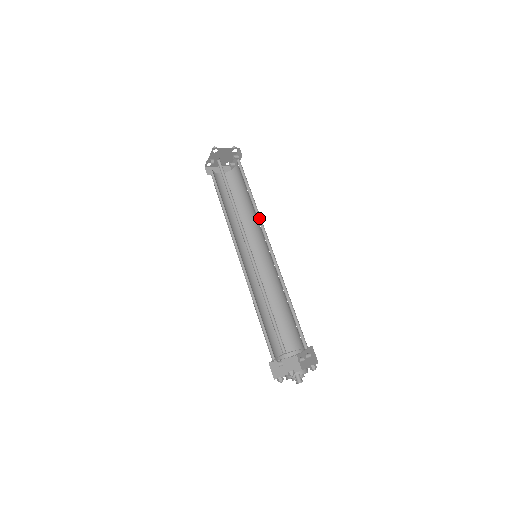
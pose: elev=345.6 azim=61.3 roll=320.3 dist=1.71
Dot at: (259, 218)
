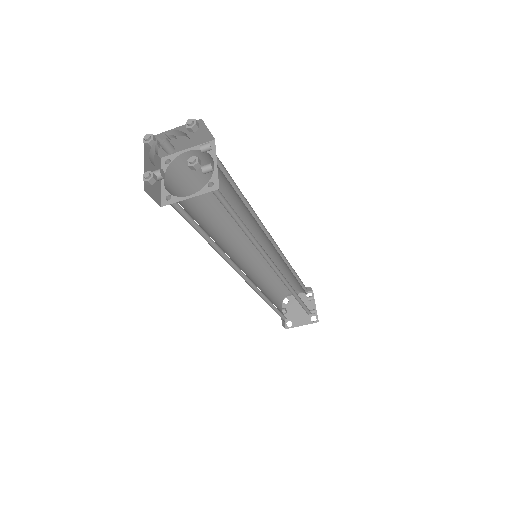
Dot at: occluded
